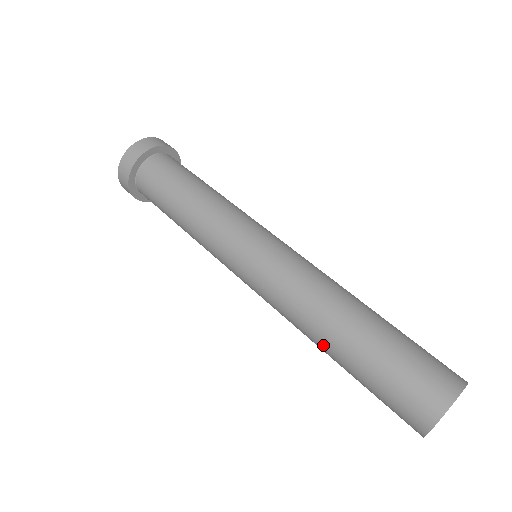
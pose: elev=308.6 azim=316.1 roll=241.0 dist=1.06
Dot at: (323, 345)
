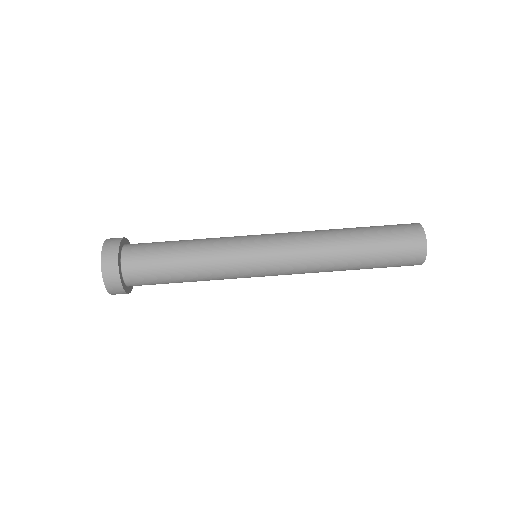
Dot at: (344, 267)
